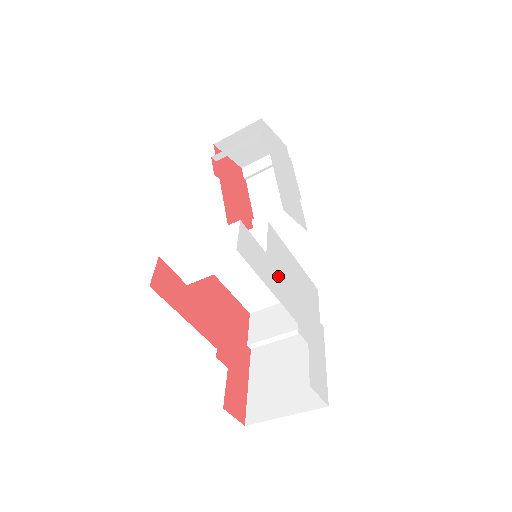
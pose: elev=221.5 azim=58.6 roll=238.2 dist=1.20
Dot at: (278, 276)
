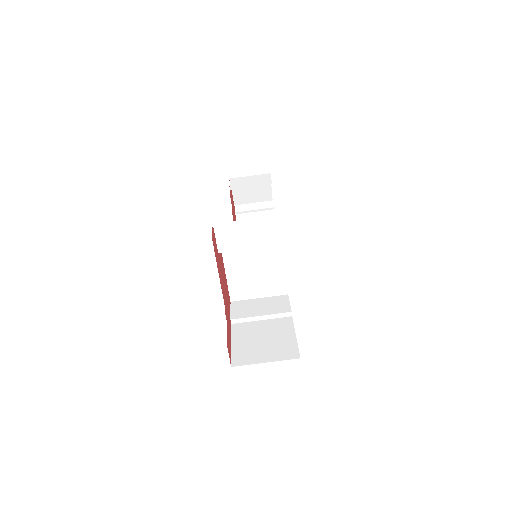
Dot at: occluded
